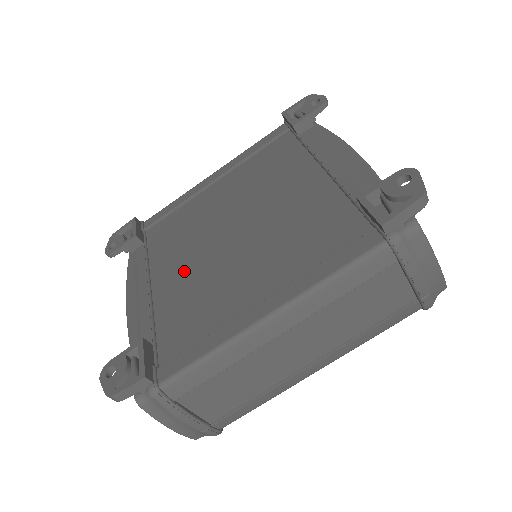
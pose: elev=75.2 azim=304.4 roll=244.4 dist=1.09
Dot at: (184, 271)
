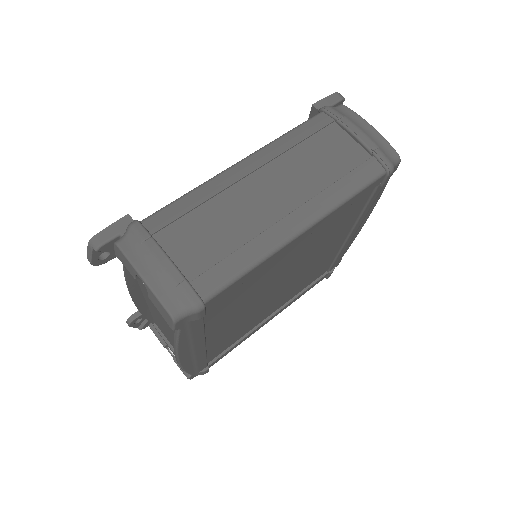
Dot at: occluded
